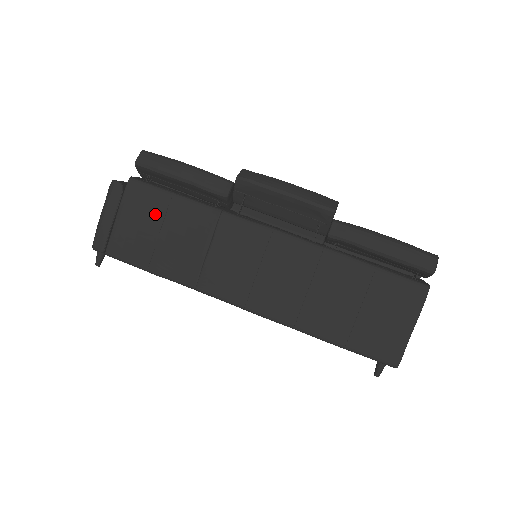
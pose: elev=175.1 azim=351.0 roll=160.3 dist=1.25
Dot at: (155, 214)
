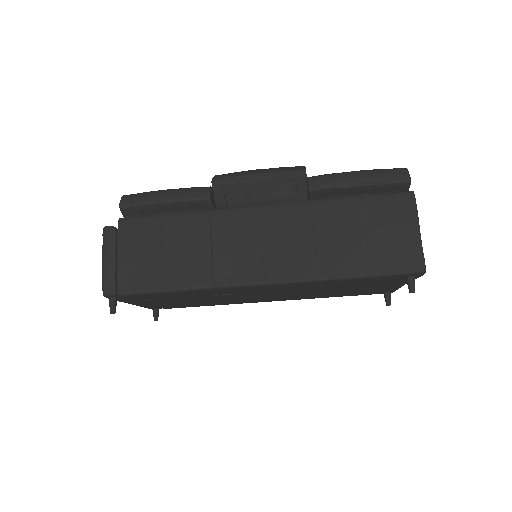
Dot at: (152, 238)
